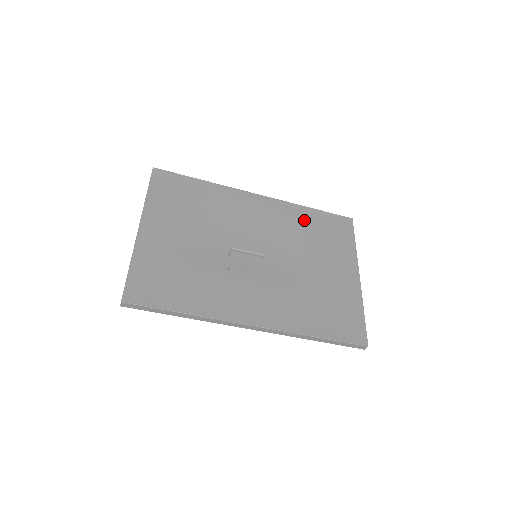
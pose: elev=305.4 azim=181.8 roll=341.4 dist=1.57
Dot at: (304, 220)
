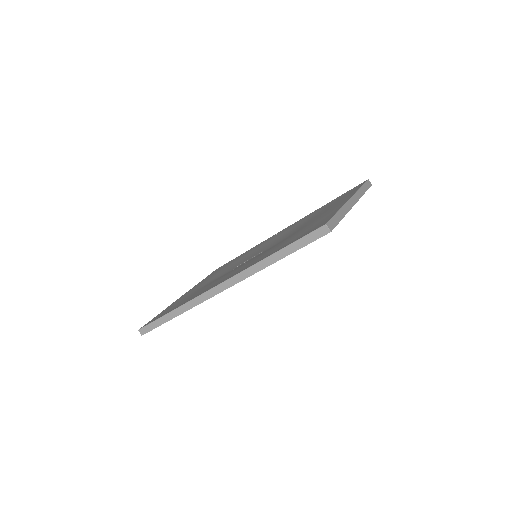
Dot at: (314, 213)
